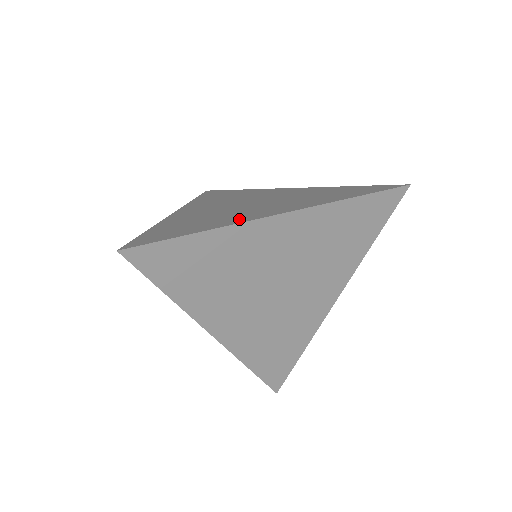
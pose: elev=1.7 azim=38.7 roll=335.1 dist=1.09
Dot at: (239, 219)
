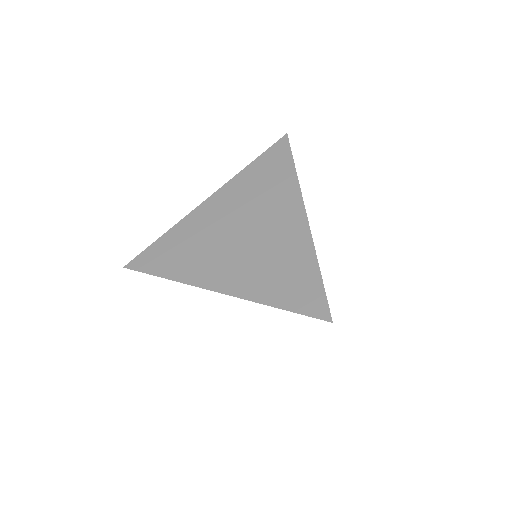
Dot at: (196, 275)
